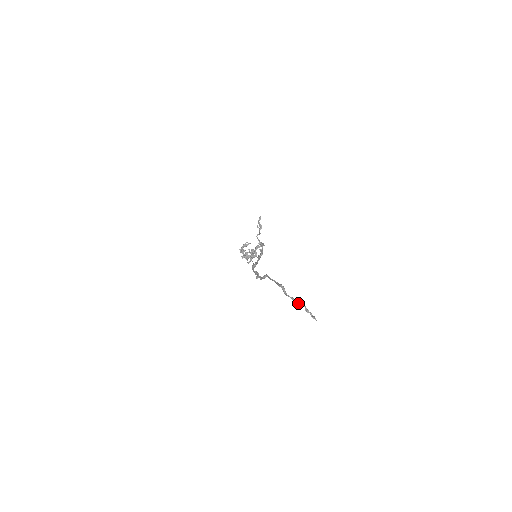
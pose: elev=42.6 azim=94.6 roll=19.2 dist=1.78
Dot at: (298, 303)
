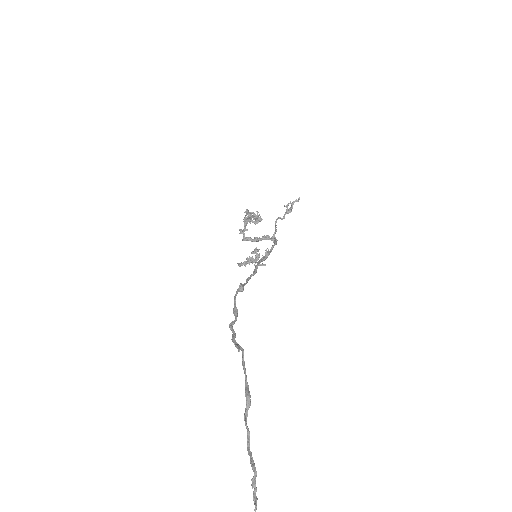
Dot at: (251, 455)
